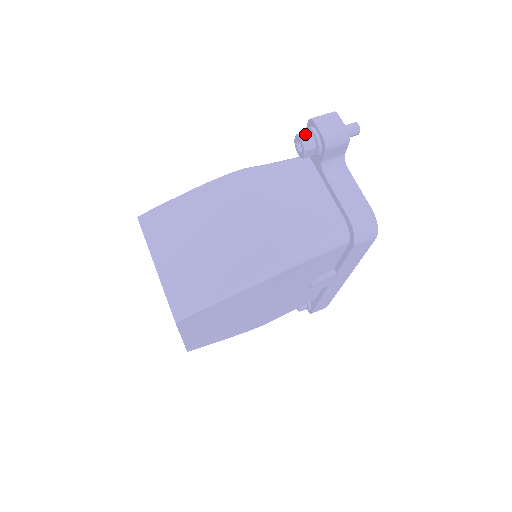
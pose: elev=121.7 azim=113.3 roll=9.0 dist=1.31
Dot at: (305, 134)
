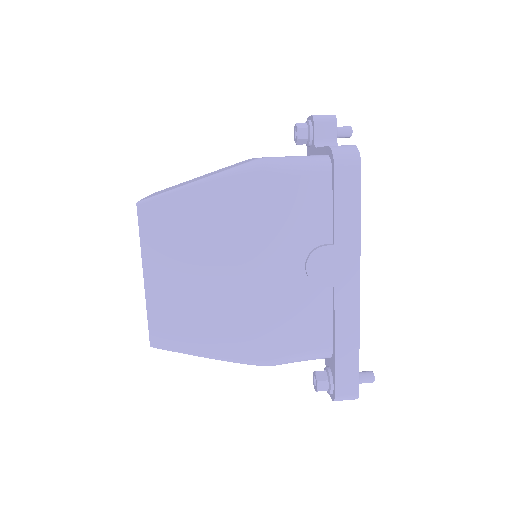
Dot at: occluded
